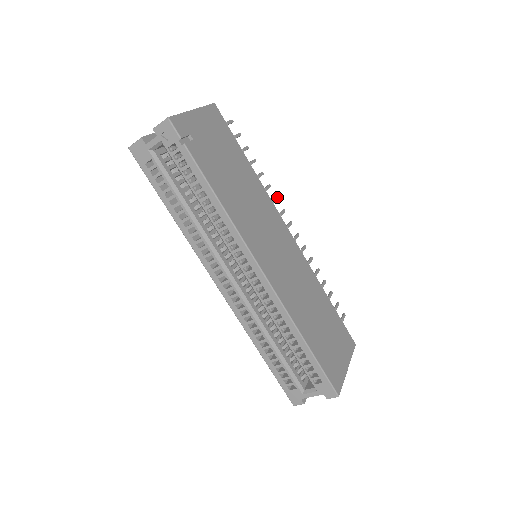
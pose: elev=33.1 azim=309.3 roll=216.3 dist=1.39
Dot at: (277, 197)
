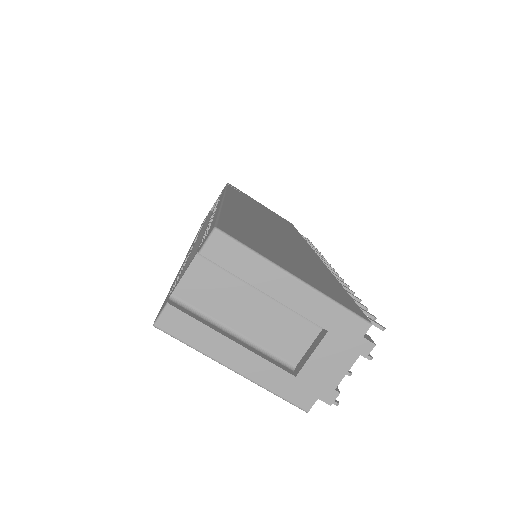
Dot at: (326, 260)
